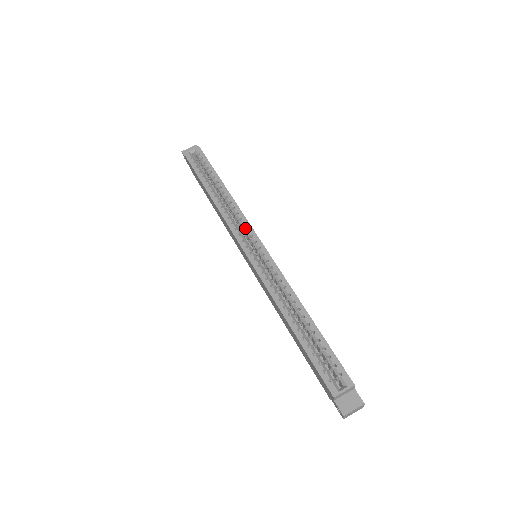
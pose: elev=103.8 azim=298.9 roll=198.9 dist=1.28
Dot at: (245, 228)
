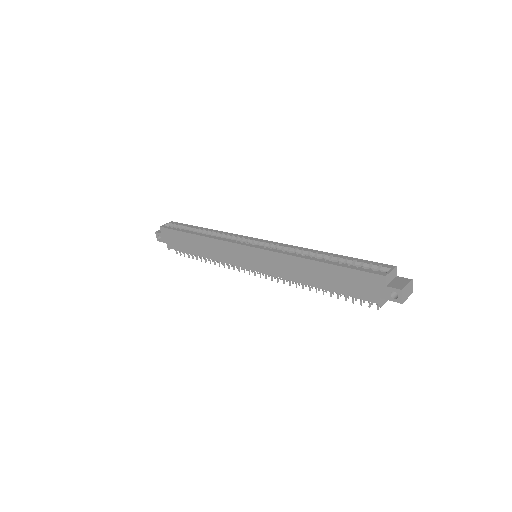
Dot at: (239, 238)
